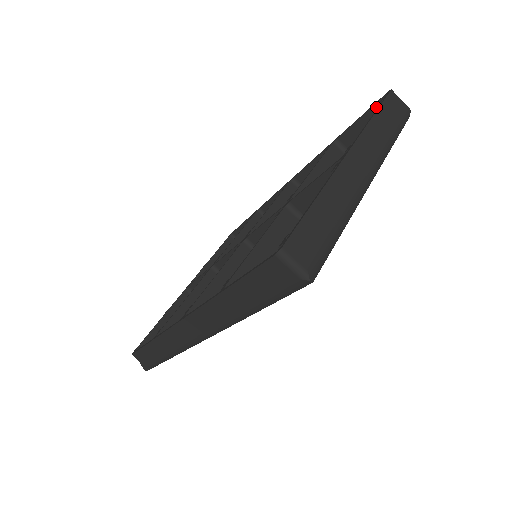
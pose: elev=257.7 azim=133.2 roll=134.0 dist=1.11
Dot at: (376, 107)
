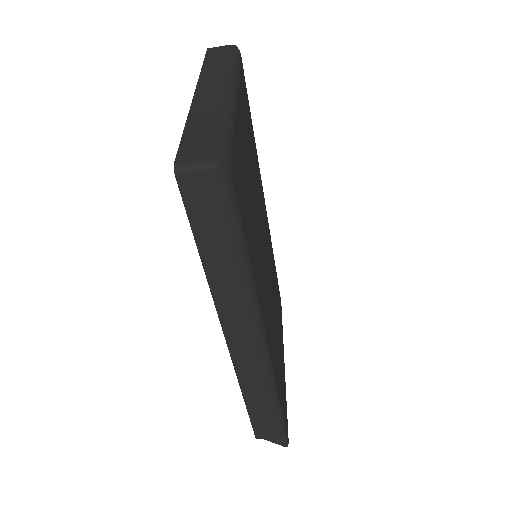
Dot at: occluded
